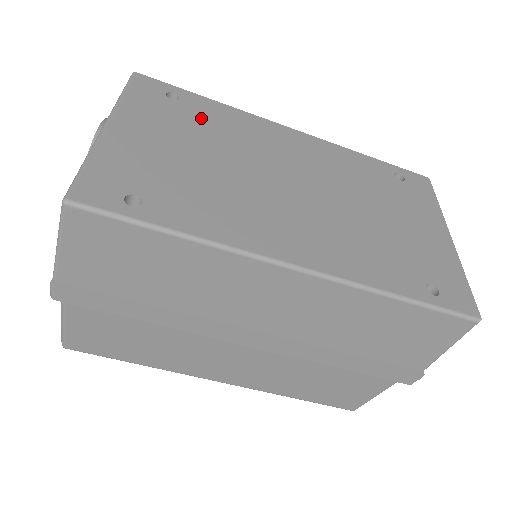
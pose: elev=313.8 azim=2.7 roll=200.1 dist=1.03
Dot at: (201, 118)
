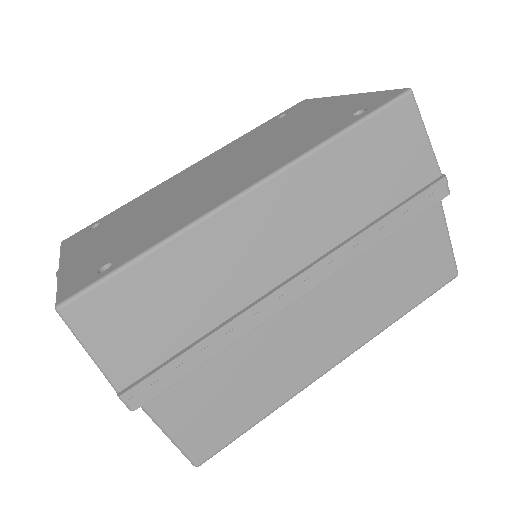
Dot at: (122, 215)
